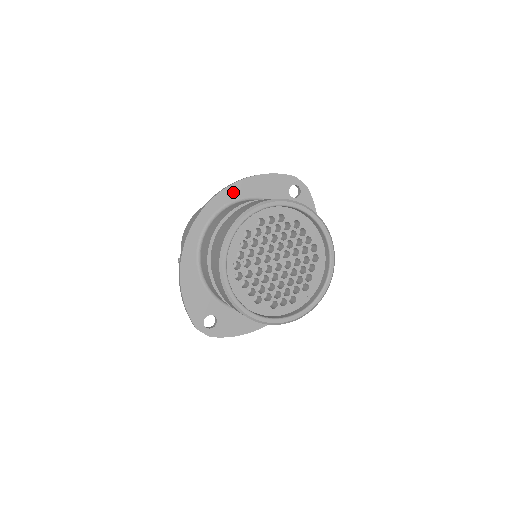
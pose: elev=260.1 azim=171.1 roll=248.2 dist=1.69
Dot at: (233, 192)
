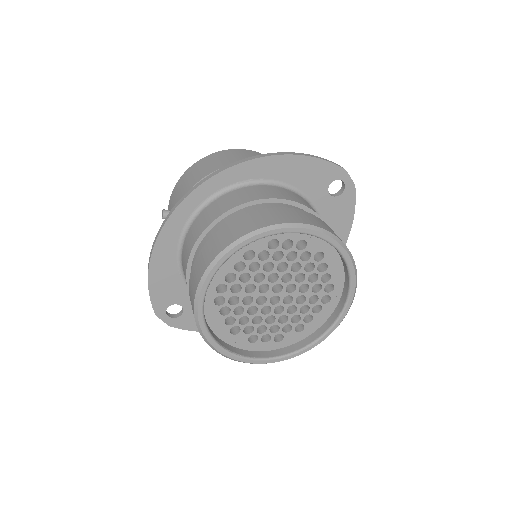
Dot at: (255, 169)
